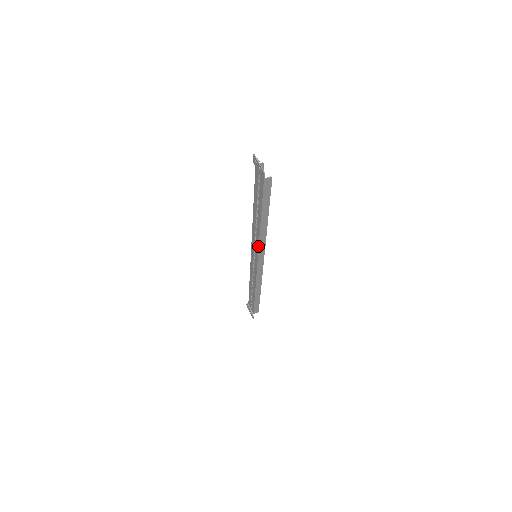
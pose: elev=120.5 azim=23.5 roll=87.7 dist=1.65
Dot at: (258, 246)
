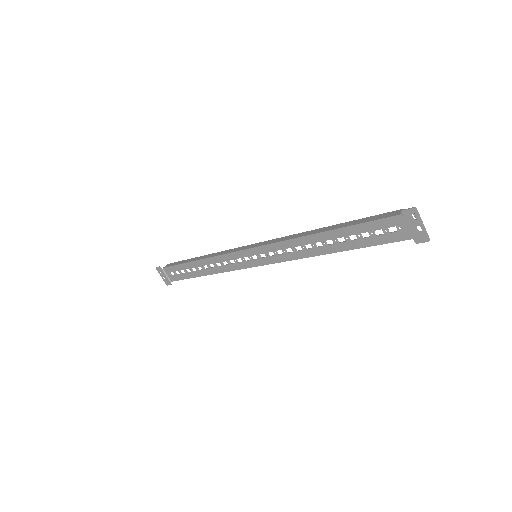
Dot at: (288, 260)
